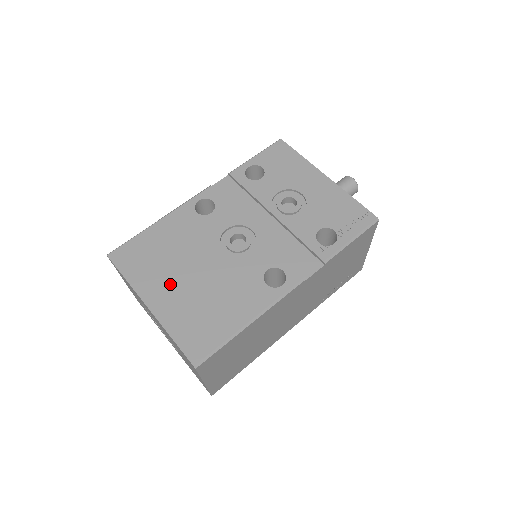
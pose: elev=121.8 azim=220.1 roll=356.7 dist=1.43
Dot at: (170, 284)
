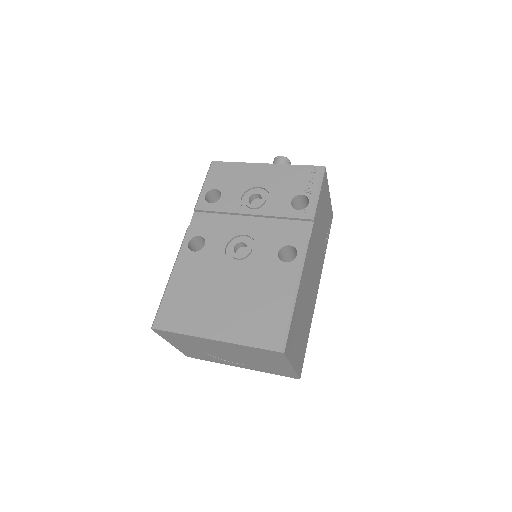
Dot at: (217, 313)
